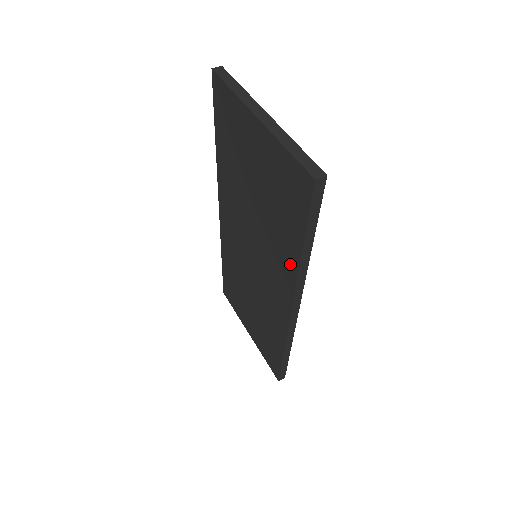
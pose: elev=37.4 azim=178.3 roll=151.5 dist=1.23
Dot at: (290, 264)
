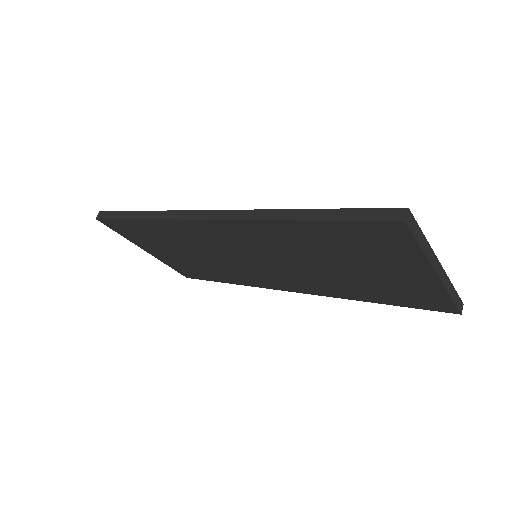
Dot at: (341, 294)
